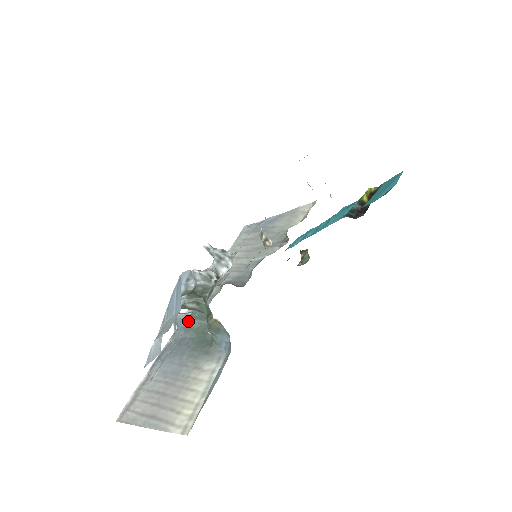
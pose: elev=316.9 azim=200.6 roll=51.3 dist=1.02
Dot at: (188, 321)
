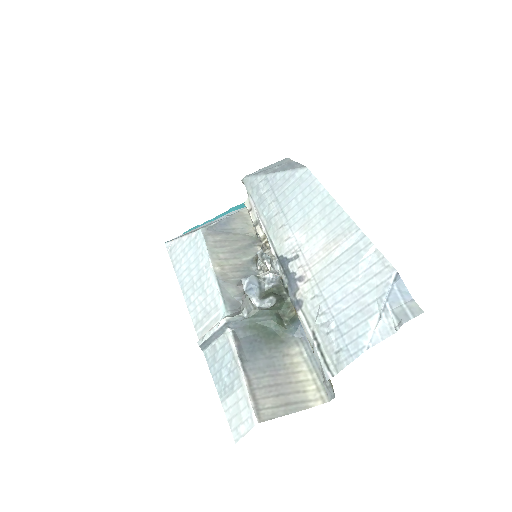
Dot at: (245, 321)
